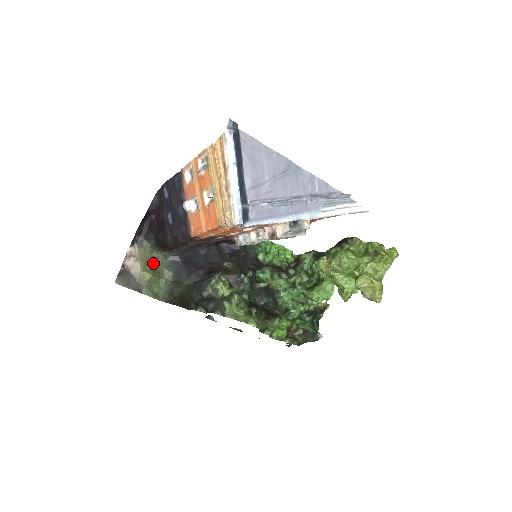
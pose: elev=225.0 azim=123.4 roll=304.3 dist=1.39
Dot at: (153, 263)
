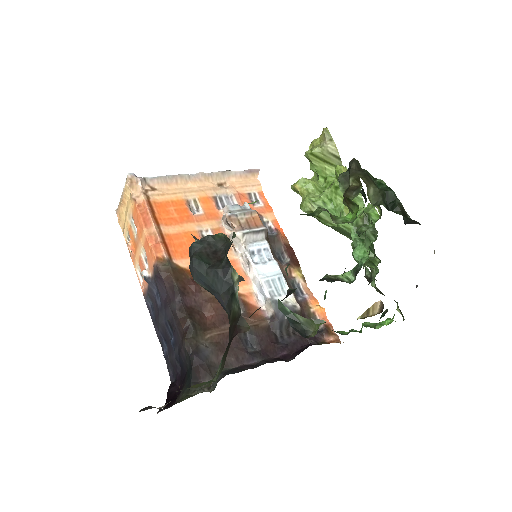
Dot at: occluded
